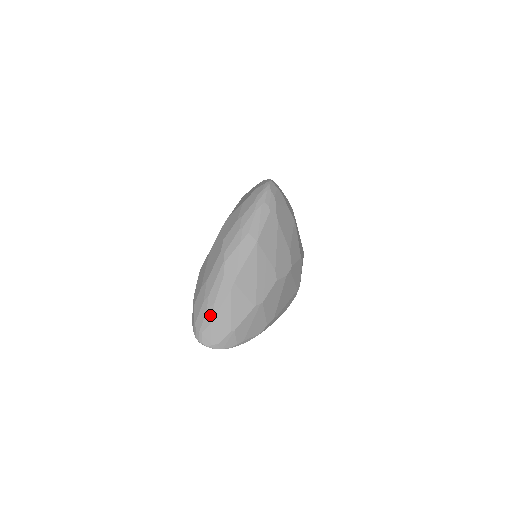
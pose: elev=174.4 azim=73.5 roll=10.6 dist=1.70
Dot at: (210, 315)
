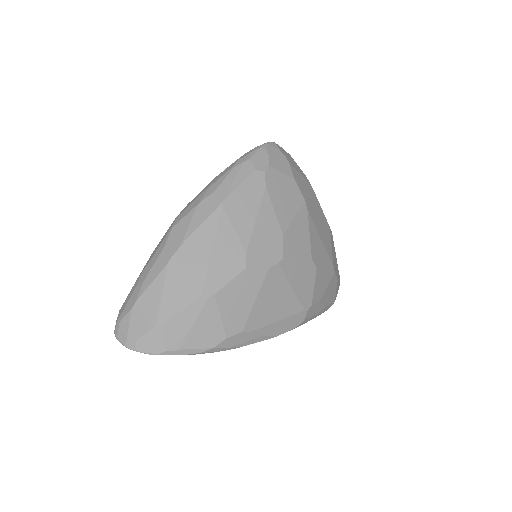
Dot at: (134, 297)
